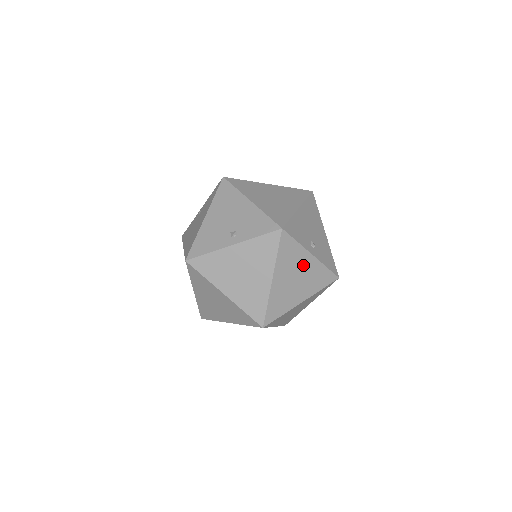
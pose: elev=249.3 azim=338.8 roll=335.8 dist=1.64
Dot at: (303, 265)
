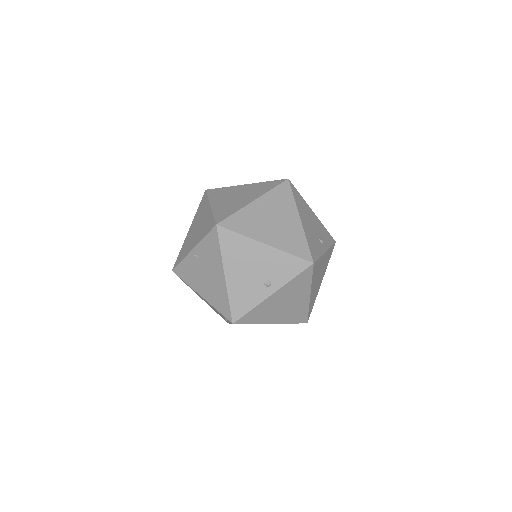
Dot at: (322, 264)
